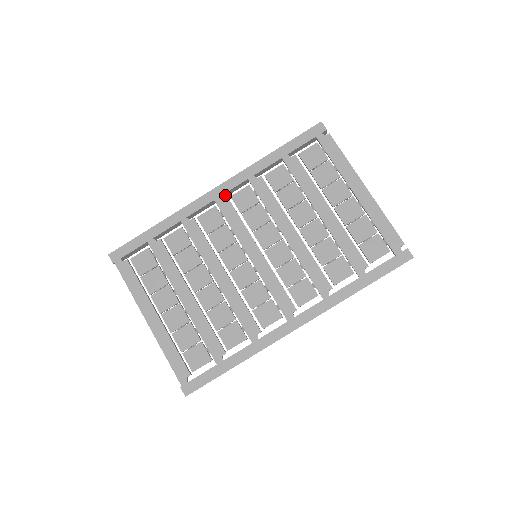
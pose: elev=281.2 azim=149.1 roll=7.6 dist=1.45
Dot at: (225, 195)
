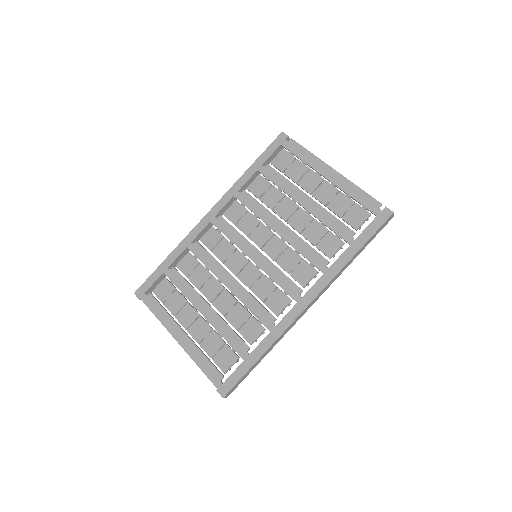
Dot at: occluded
